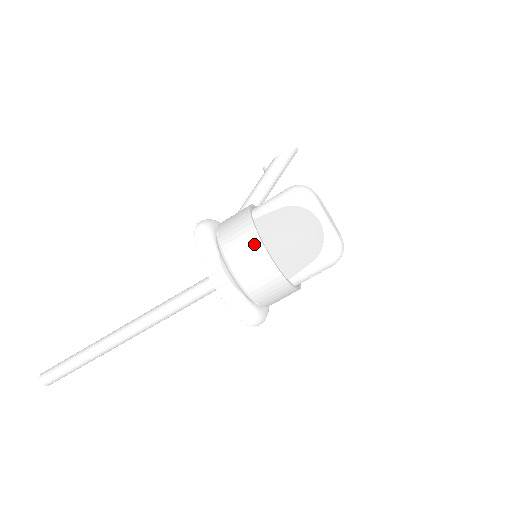
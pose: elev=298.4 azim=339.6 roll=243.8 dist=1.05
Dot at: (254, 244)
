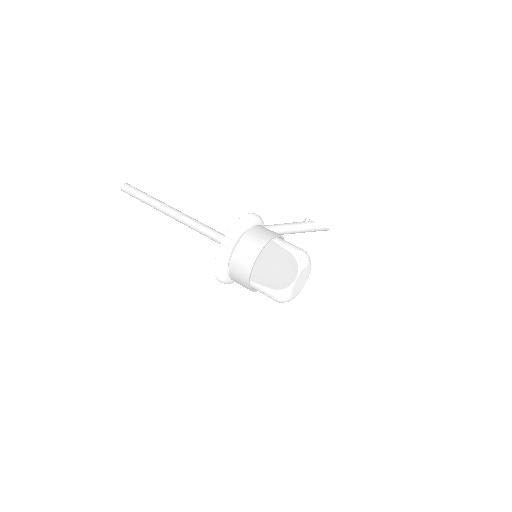
Dot at: (249, 264)
